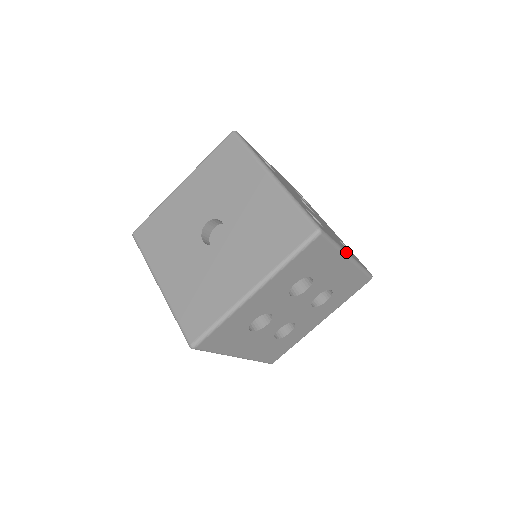
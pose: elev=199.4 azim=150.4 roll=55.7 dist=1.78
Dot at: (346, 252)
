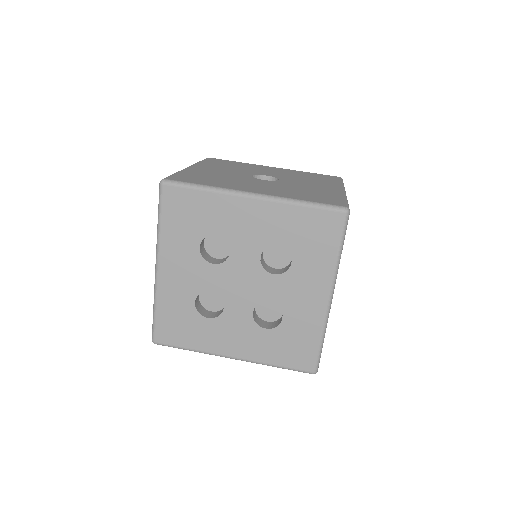
Dot at: (335, 283)
